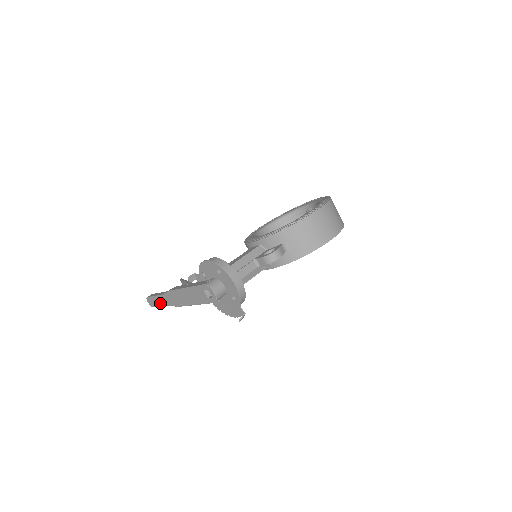
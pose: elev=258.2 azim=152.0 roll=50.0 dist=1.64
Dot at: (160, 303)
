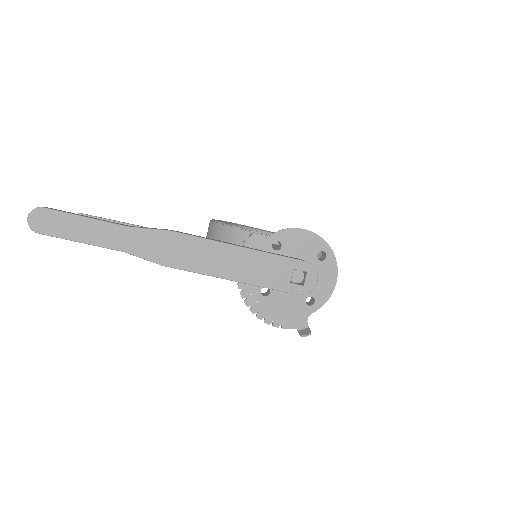
Dot at: (93, 237)
